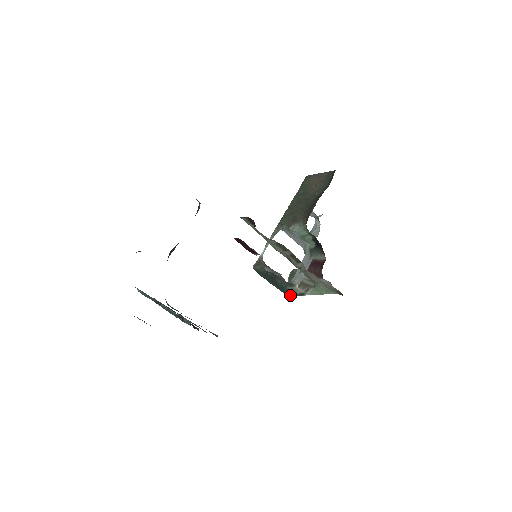
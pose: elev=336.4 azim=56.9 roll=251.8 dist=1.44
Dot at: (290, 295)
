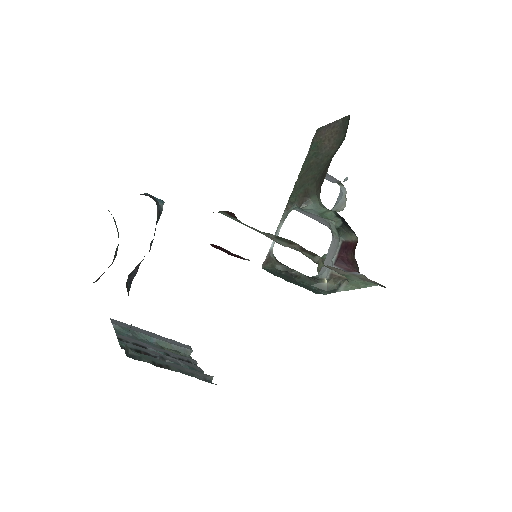
Dot at: (319, 293)
